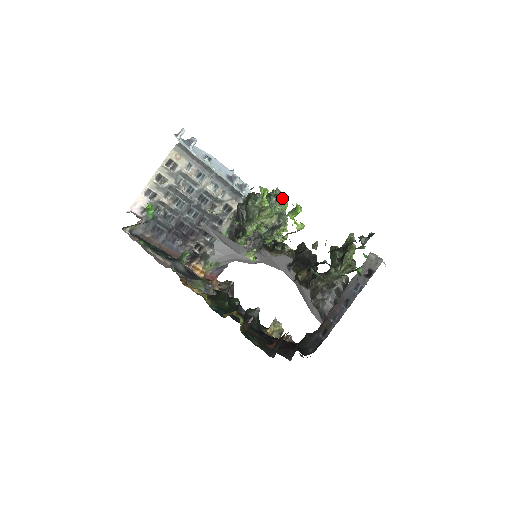
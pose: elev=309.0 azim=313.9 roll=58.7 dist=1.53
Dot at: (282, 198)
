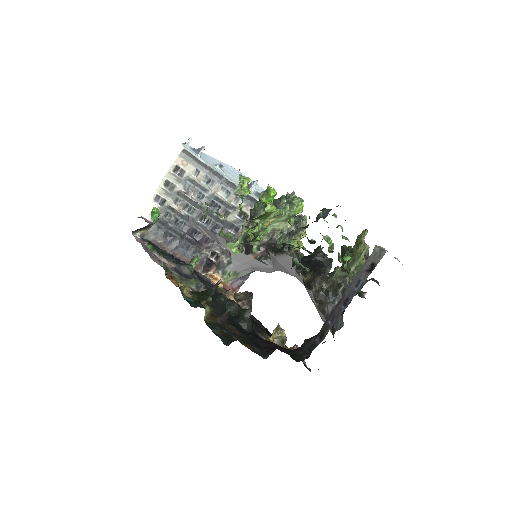
Dot at: (294, 200)
